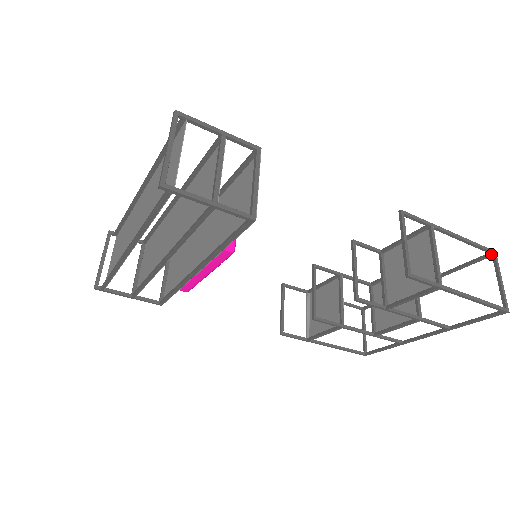
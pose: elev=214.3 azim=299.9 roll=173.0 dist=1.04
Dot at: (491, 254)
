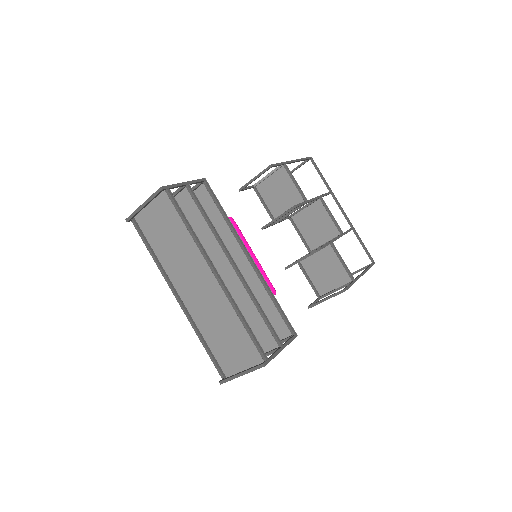
Dot at: (372, 263)
